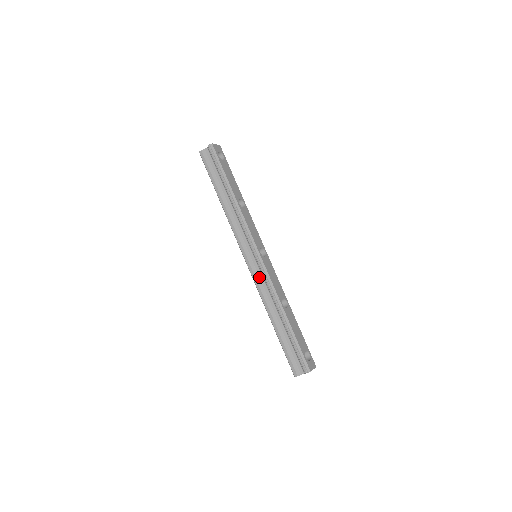
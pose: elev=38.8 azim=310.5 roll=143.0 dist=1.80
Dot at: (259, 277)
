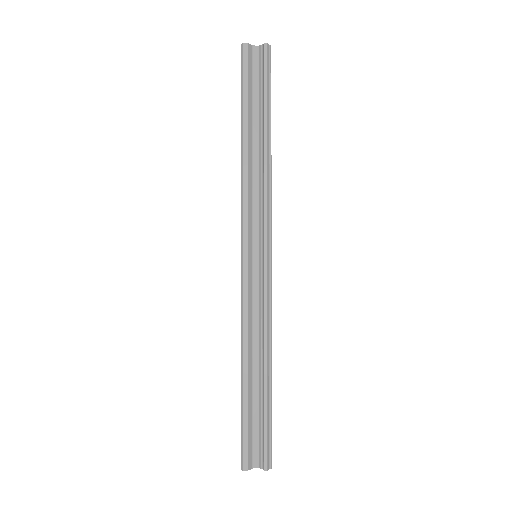
Dot at: (252, 292)
